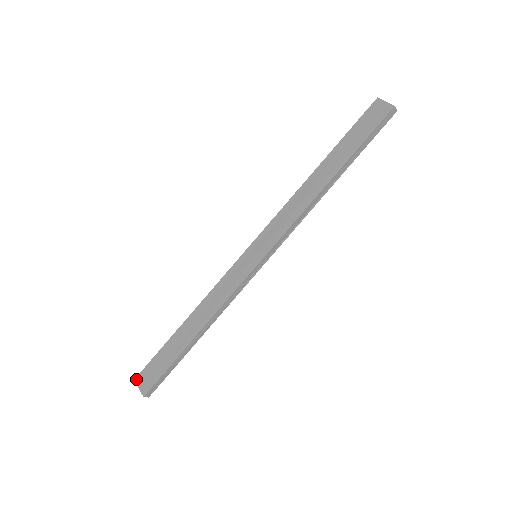
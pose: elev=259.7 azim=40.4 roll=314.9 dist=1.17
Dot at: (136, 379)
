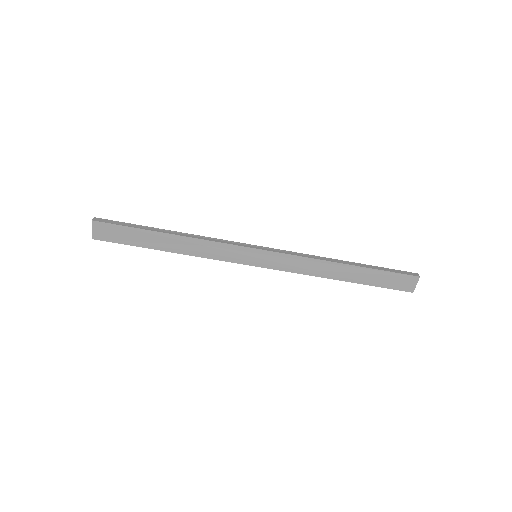
Dot at: (94, 222)
